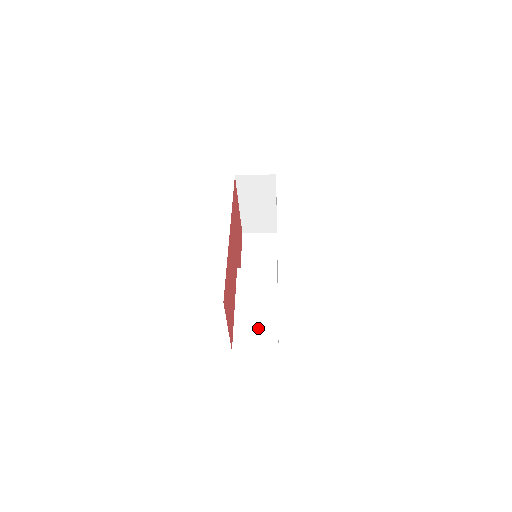
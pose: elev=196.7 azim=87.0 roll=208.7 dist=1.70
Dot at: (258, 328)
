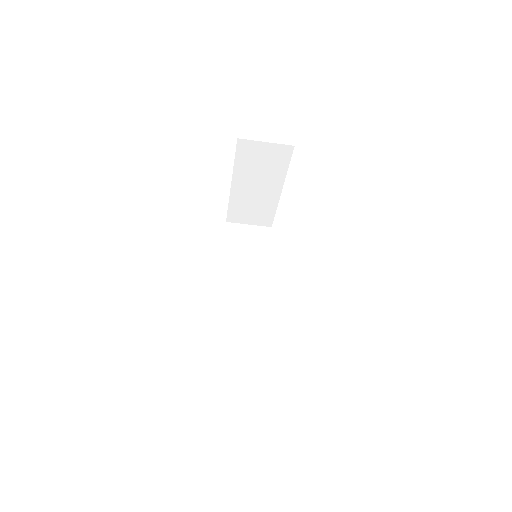
Dot at: (252, 362)
